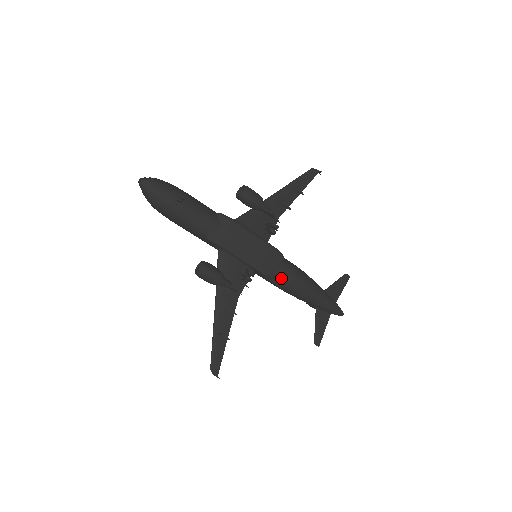
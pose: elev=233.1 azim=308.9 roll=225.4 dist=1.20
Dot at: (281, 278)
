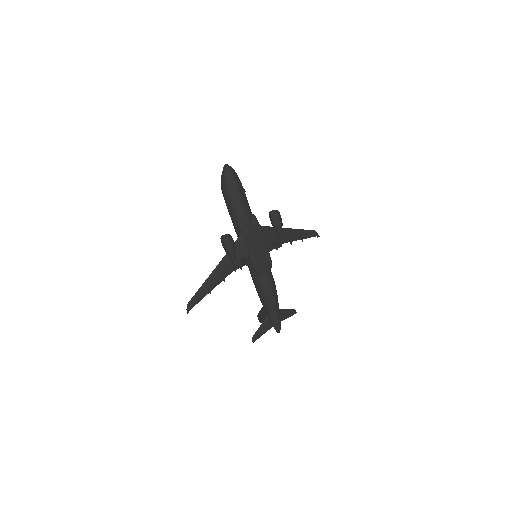
Dot at: (262, 279)
